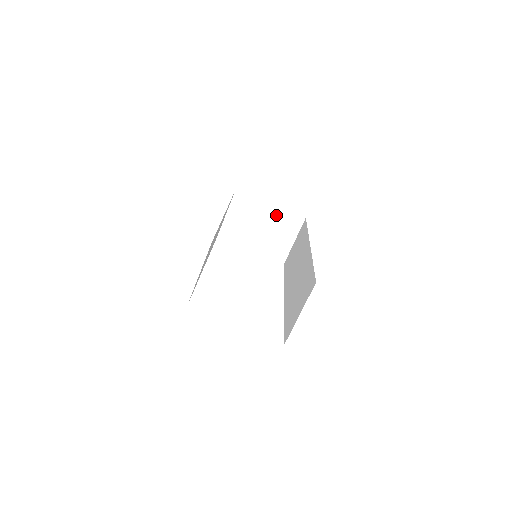
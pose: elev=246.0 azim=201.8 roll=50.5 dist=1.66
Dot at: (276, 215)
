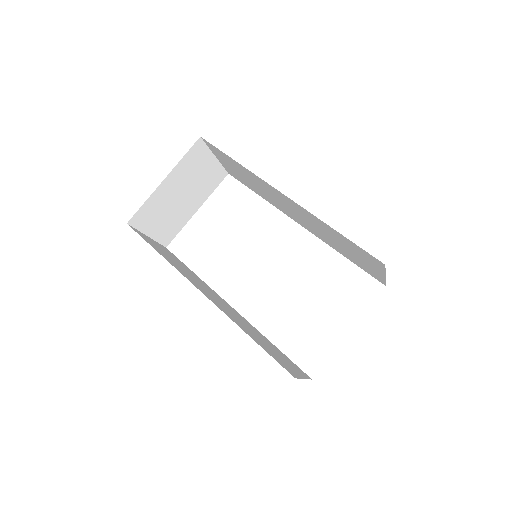
Dot at: (178, 175)
